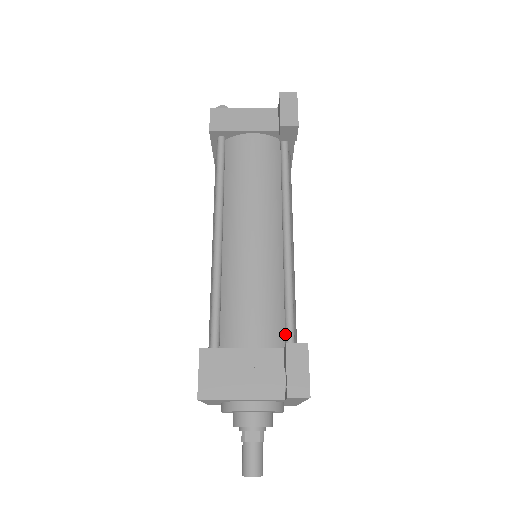
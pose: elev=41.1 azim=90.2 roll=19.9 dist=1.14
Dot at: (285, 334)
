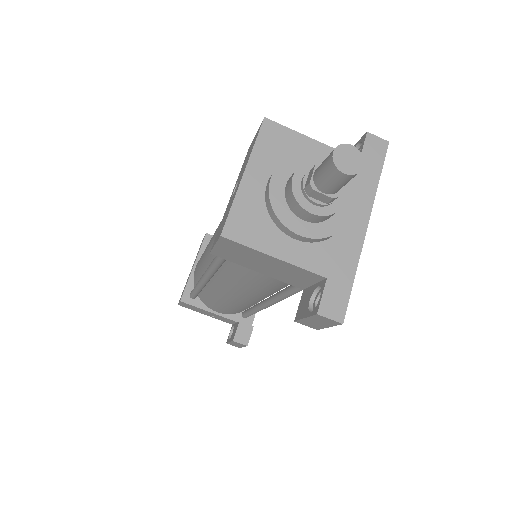
Dot at: occluded
